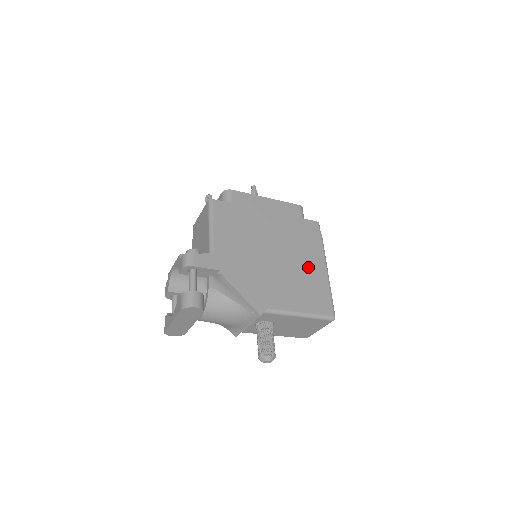
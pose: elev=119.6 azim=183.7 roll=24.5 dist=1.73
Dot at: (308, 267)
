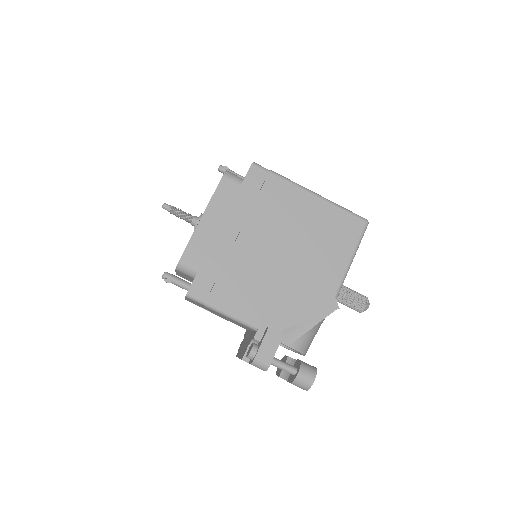
Dot at: (305, 218)
